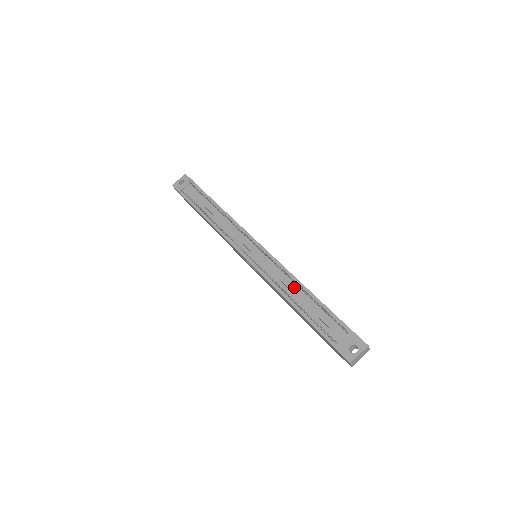
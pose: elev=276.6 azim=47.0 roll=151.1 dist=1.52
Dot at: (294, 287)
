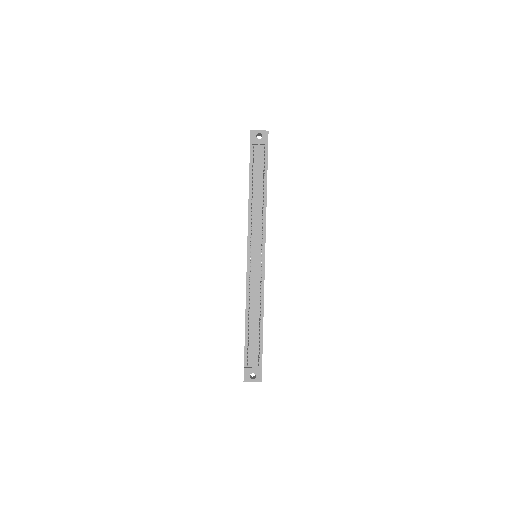
Dot at: (257, 308)
